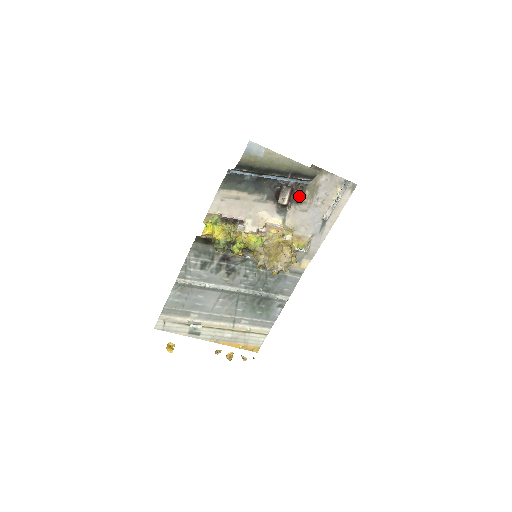
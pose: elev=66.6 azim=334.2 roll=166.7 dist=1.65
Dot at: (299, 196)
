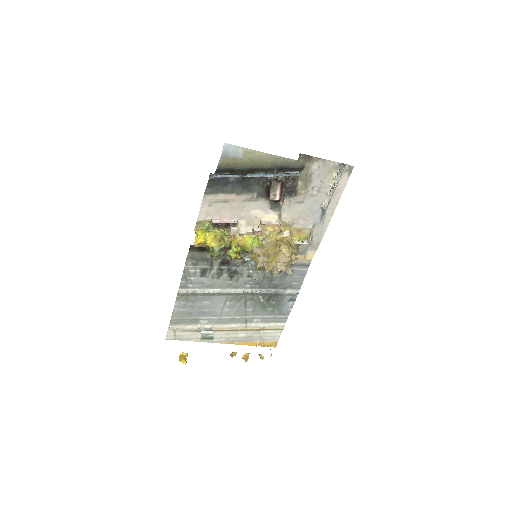
Dot at: (292, 188)
